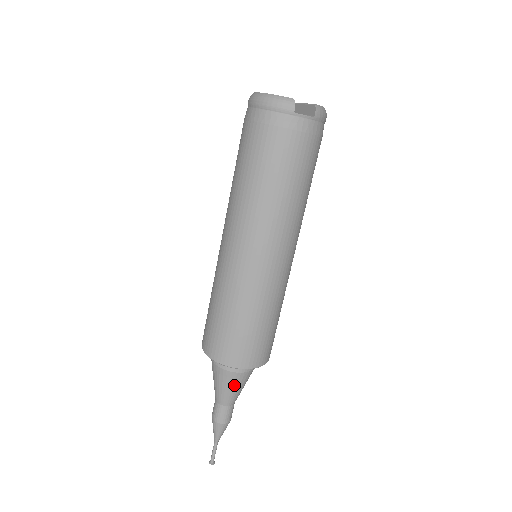
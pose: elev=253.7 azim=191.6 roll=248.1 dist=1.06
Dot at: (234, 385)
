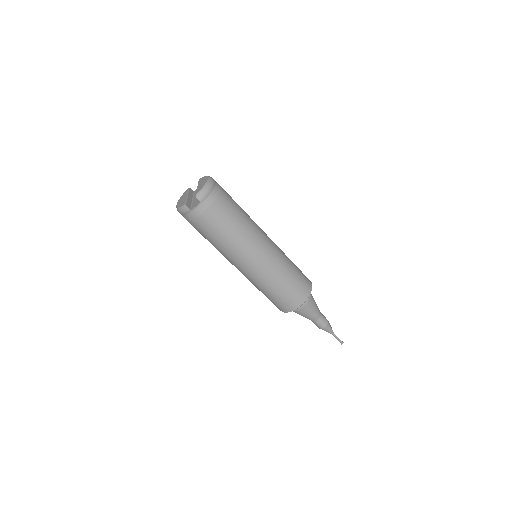
Dot at: (306, 313)
